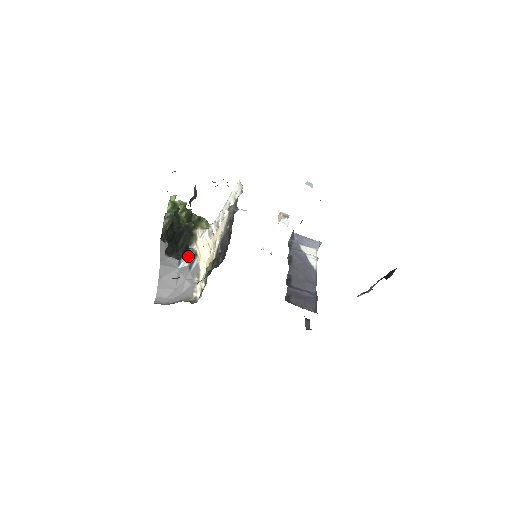
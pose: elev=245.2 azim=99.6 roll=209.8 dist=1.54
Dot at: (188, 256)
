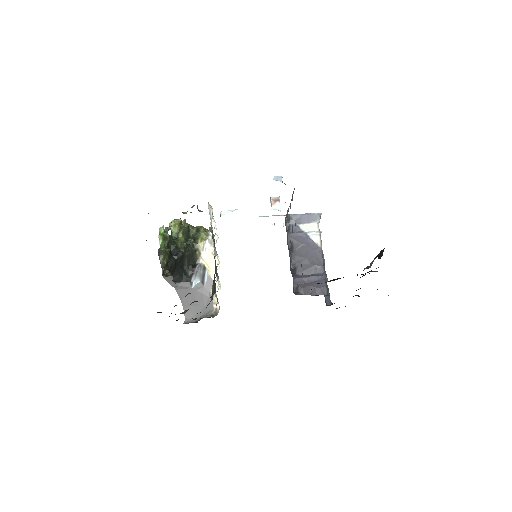
Dot at: (197, 273)
